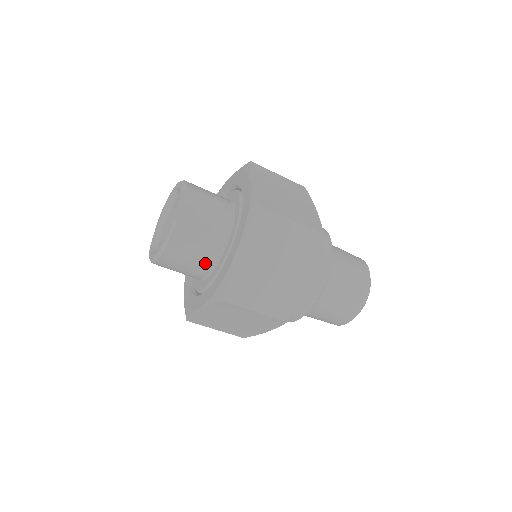
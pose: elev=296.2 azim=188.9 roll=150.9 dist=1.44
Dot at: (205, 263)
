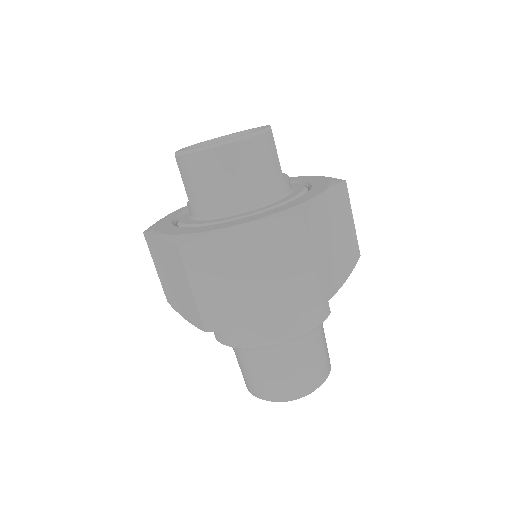
Dot at: (263, 191)
